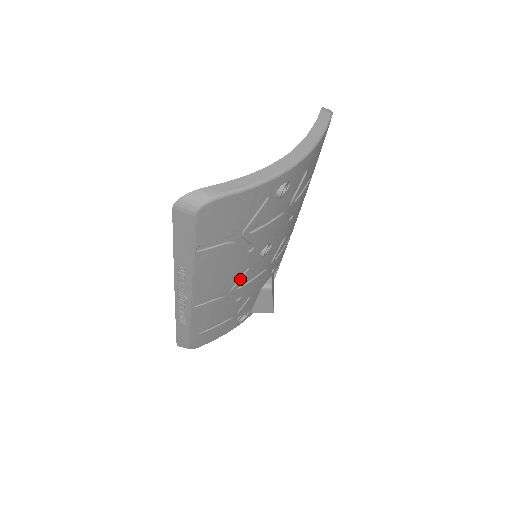
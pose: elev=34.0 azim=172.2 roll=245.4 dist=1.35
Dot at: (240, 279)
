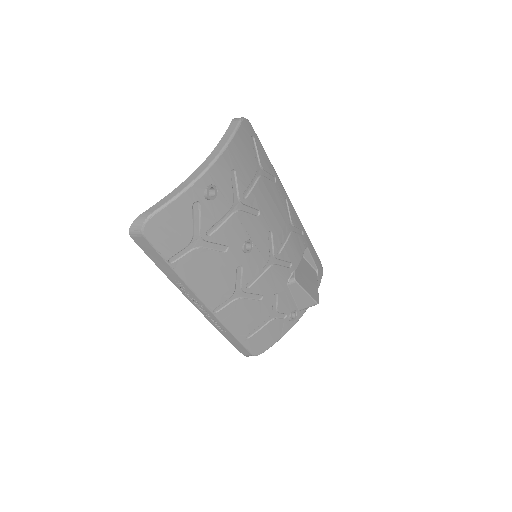
Dot at: (242, 278)
